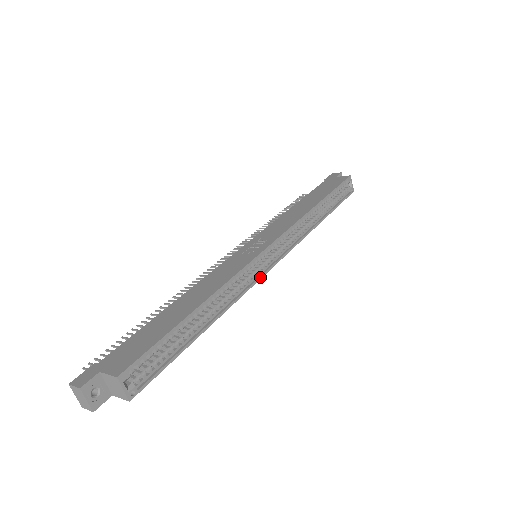
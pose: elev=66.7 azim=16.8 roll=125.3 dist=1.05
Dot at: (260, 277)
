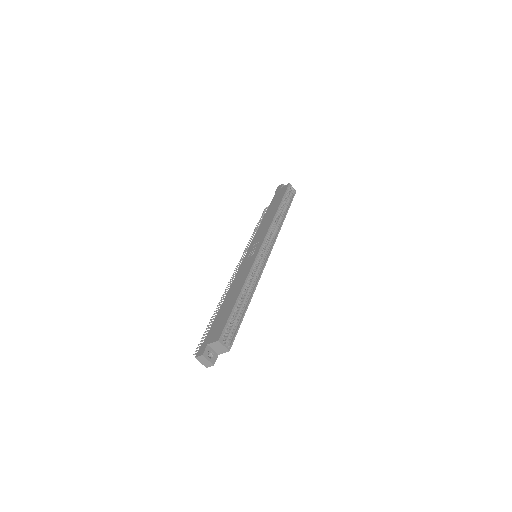
Dot at: (264, 266)
